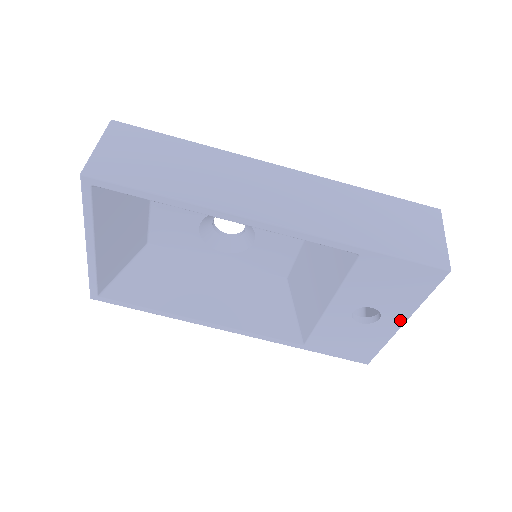
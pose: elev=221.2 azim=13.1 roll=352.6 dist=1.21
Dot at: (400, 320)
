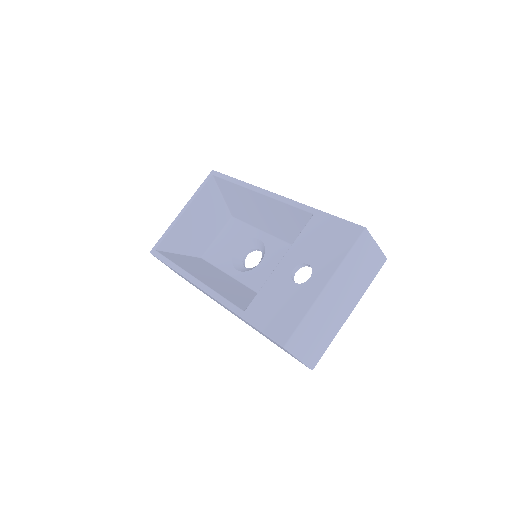
Dot at: (324, 280)
